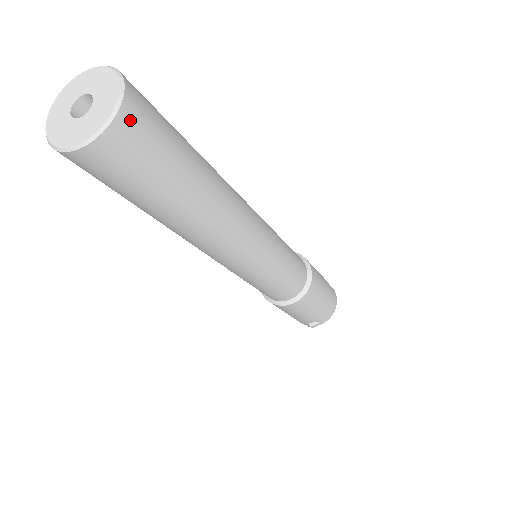
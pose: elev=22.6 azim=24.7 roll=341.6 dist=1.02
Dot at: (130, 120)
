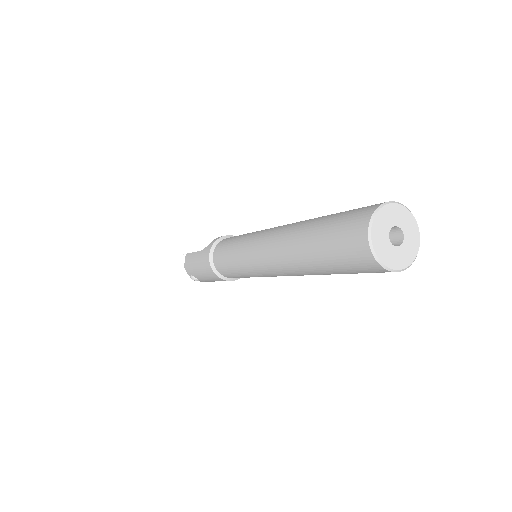
Dot at: occluded
